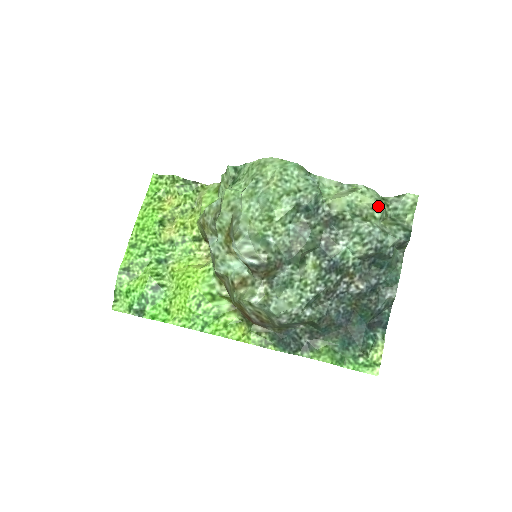
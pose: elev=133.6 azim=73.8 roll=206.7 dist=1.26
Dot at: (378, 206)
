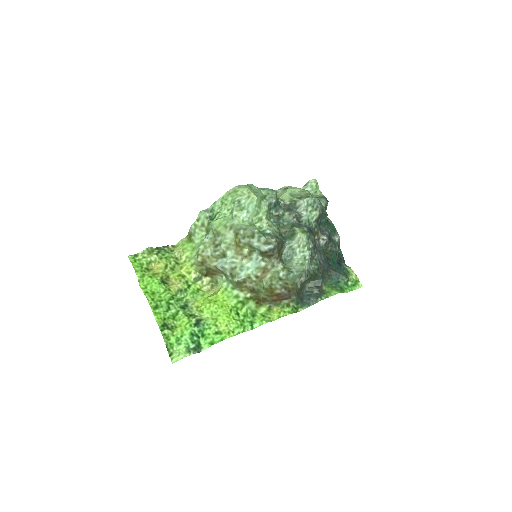
Dot at: (305, 190)
